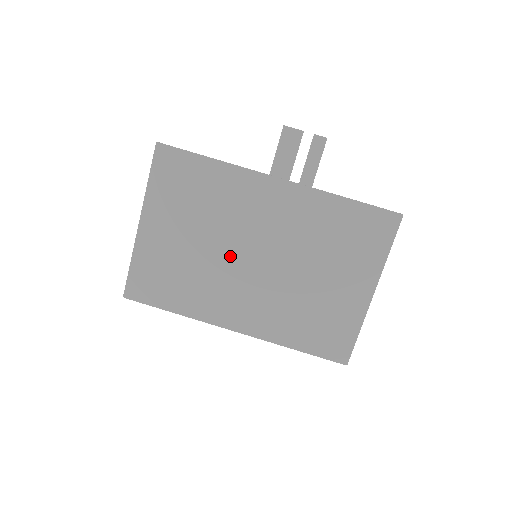
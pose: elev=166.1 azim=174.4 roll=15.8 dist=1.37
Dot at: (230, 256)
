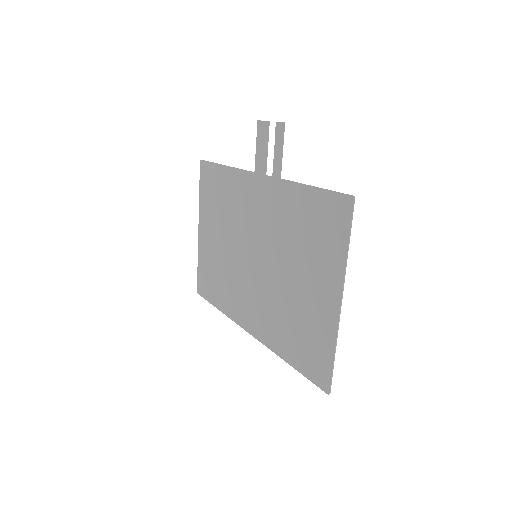
Dot at: (240, 256)
